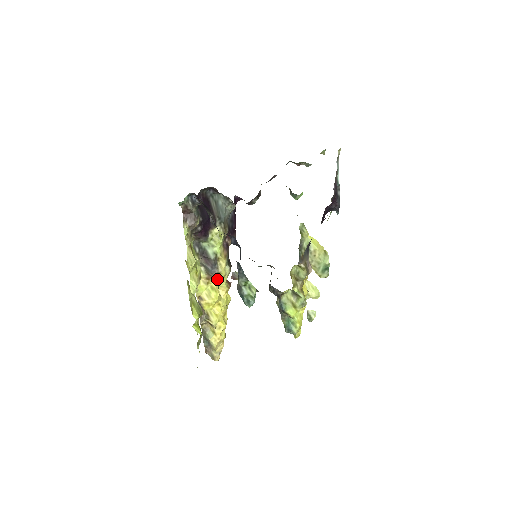
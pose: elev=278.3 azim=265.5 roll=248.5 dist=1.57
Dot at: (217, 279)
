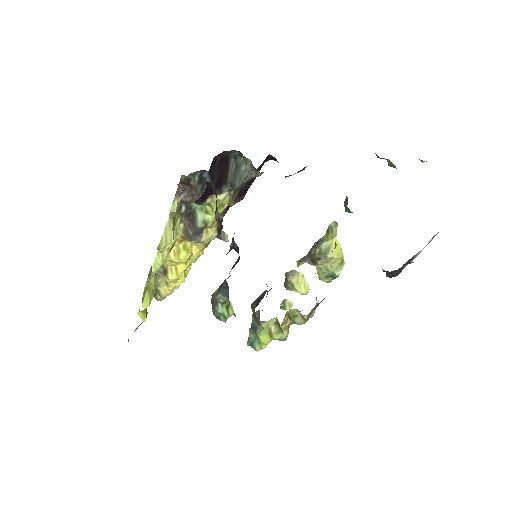
Dot at: occluded
